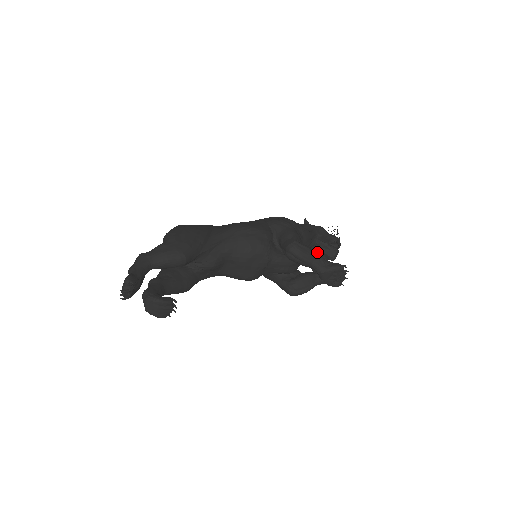
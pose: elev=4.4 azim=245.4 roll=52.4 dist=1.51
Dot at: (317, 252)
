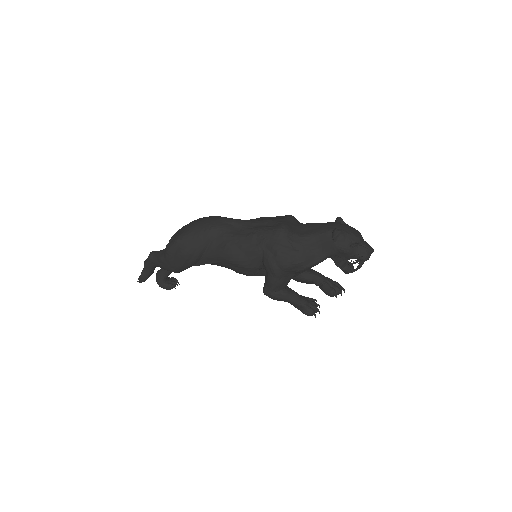
Dot at: occluded
